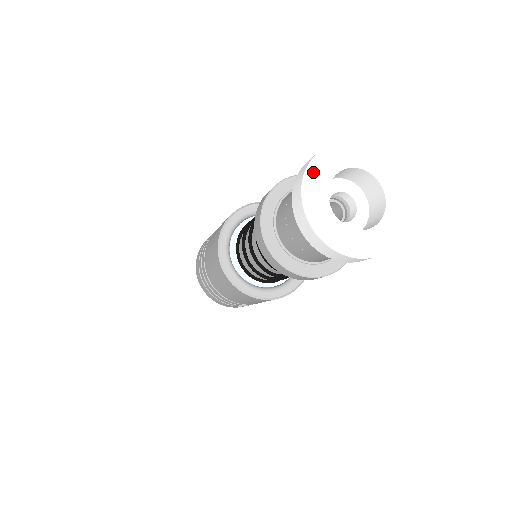
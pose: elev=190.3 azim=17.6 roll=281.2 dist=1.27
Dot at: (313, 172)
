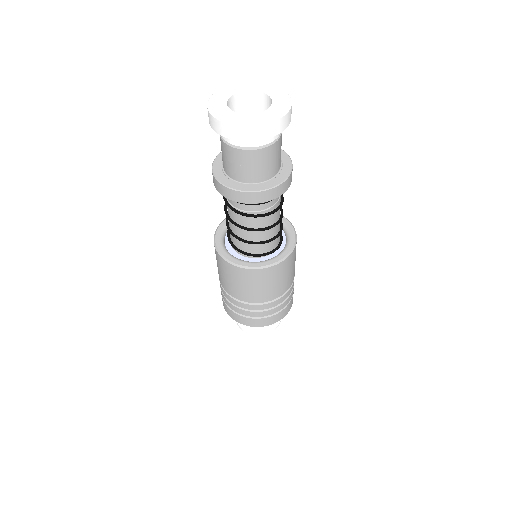
Dot at: (212, 105)
